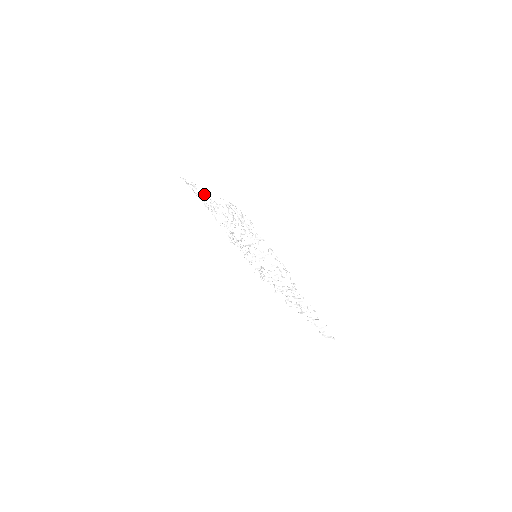
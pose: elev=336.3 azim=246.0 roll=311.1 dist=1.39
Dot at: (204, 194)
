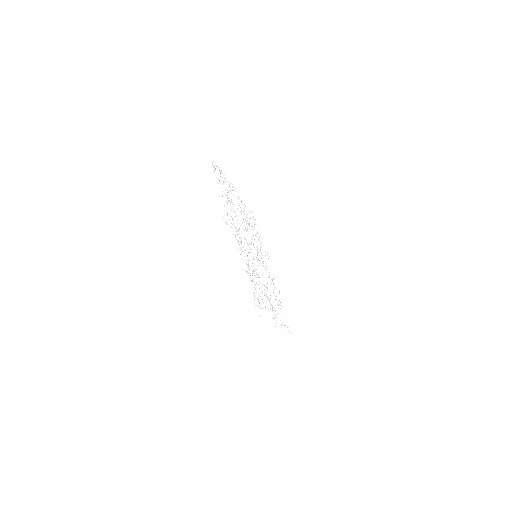
Dot at: (229, 217)
